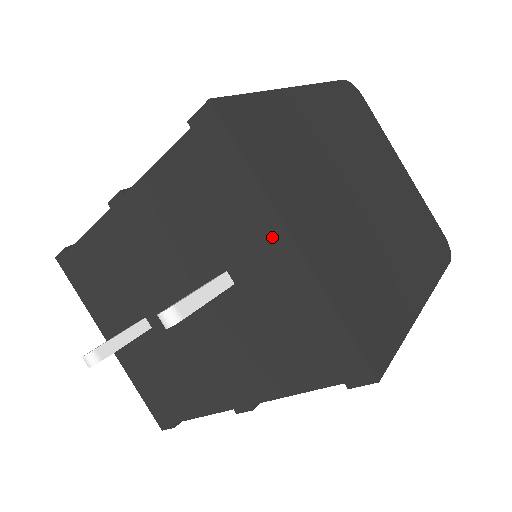
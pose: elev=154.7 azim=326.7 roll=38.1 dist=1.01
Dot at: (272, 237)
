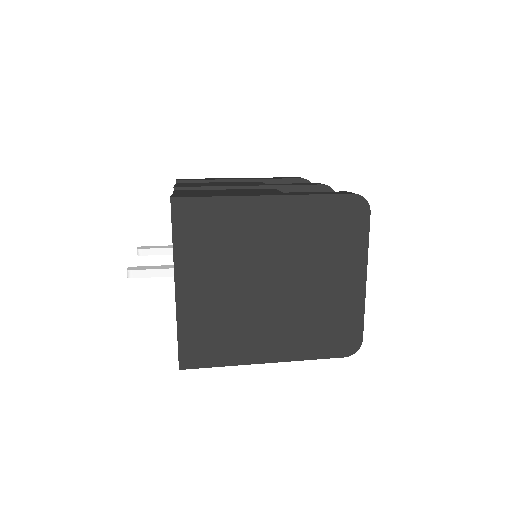
Dot at: occluded
